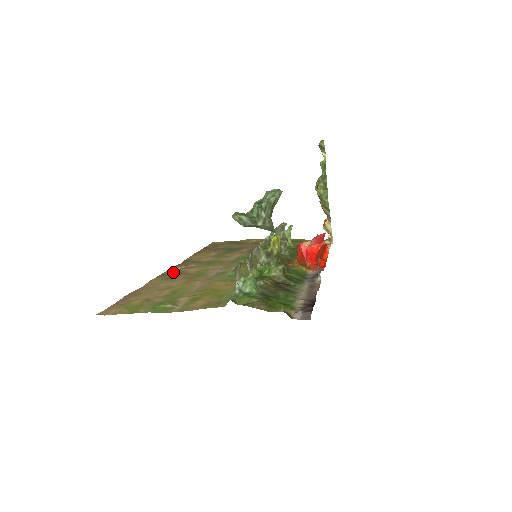
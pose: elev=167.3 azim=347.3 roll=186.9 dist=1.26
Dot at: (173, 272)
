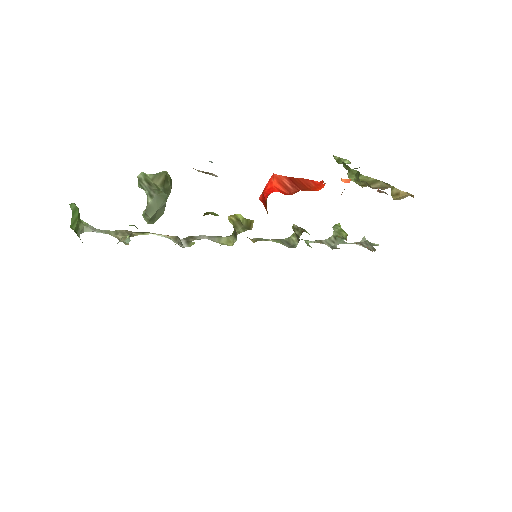
Dot at: occluded
